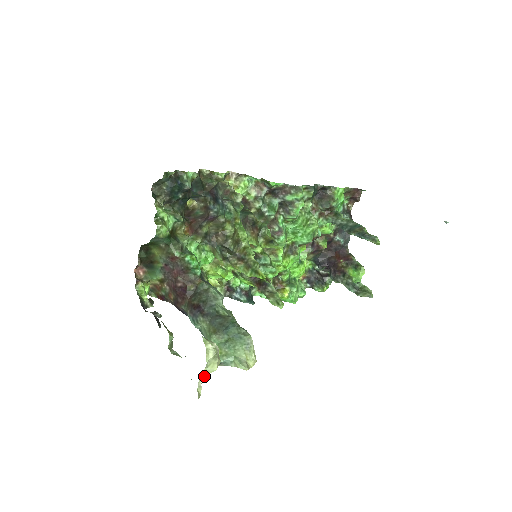
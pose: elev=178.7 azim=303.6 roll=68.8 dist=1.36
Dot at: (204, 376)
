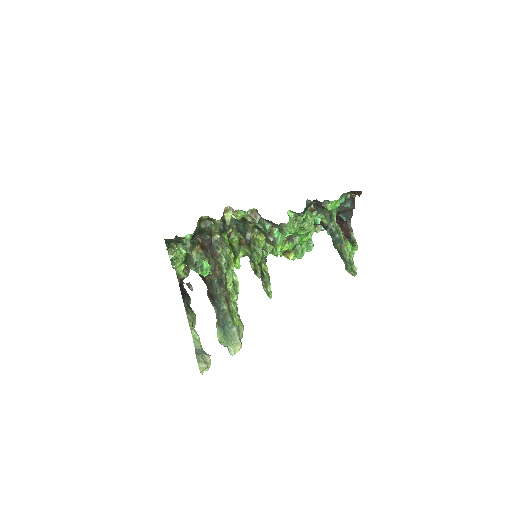
Dot at: occluded
